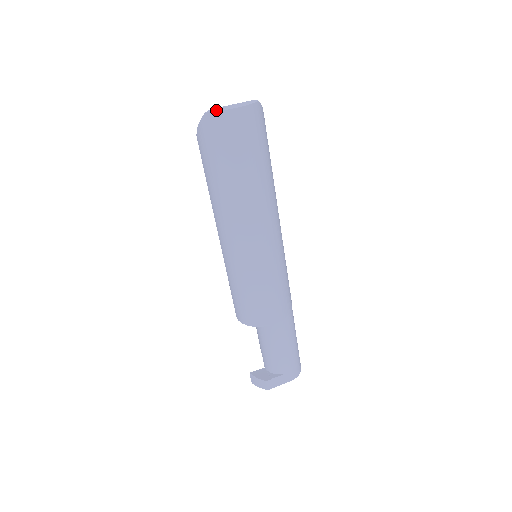
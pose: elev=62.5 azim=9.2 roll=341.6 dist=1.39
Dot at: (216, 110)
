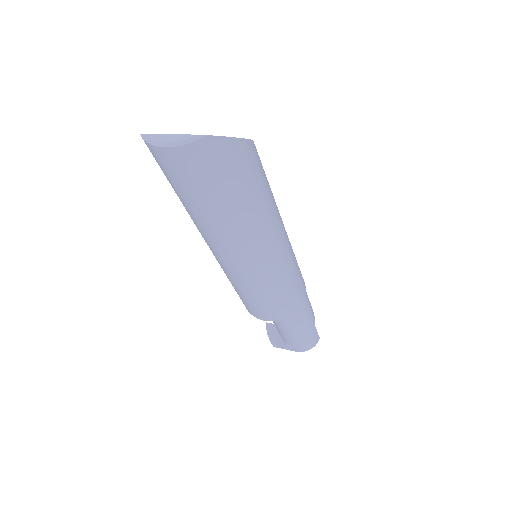
Dot at: (146, 139)
